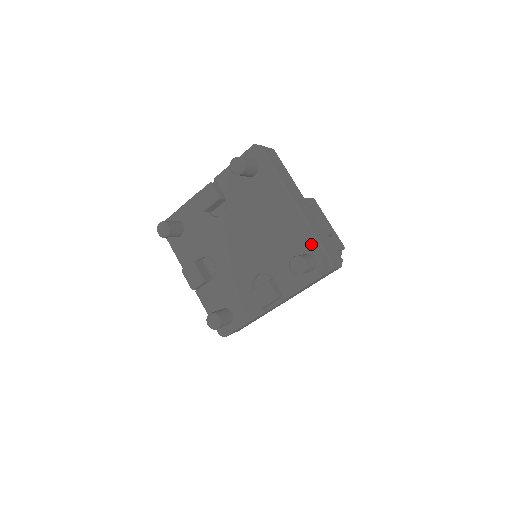
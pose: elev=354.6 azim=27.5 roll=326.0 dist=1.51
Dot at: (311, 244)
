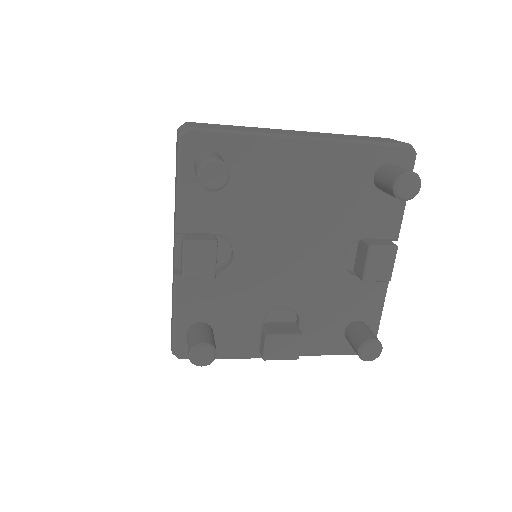
Dot at: (371, 155)
